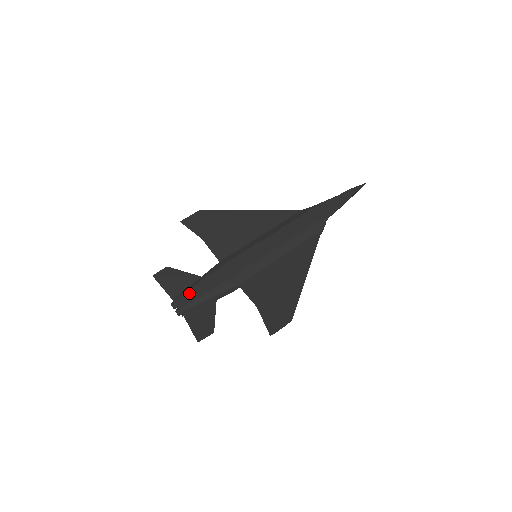
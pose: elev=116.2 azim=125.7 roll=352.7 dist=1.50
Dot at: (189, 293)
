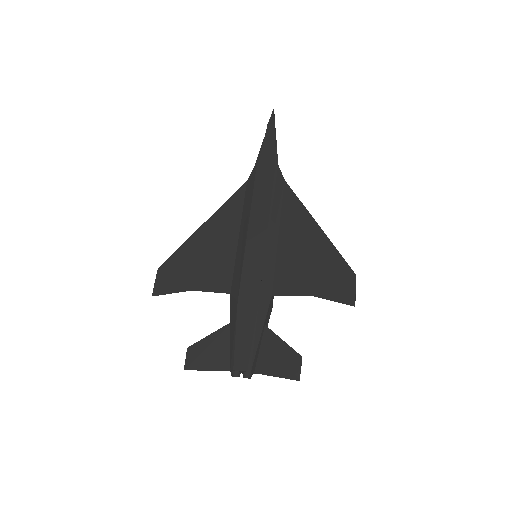
Dot at: (238, 348)
